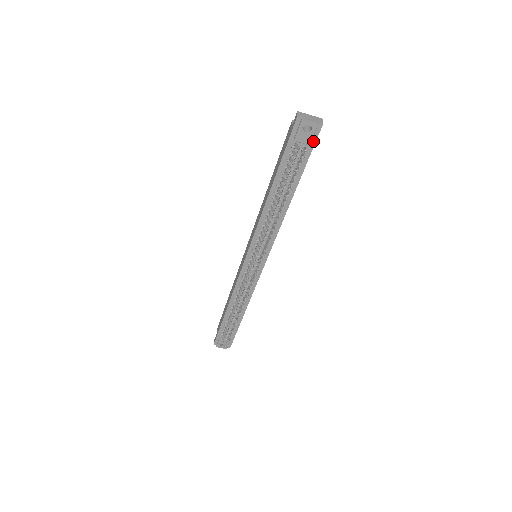
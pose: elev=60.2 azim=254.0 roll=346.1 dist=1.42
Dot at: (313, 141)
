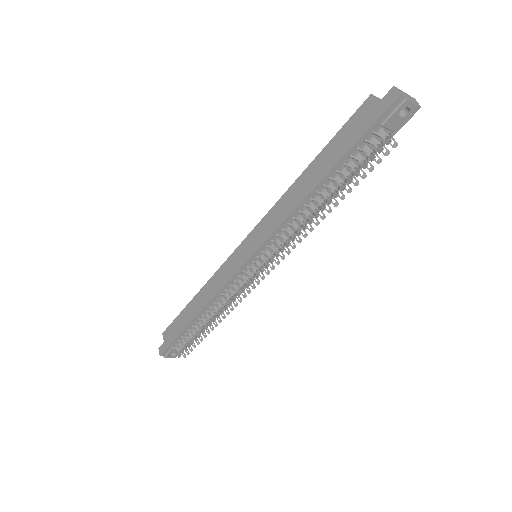
Dot at: (399, 127)
